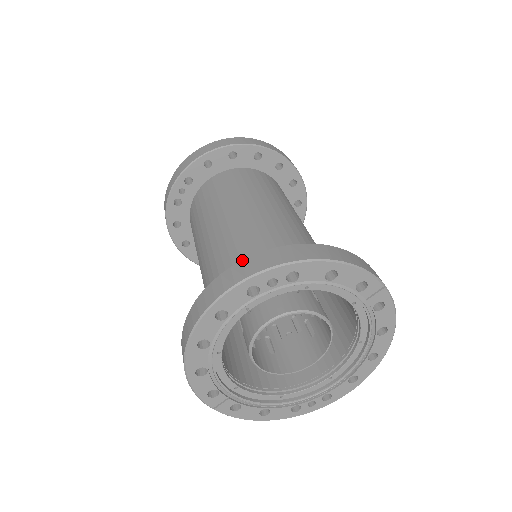
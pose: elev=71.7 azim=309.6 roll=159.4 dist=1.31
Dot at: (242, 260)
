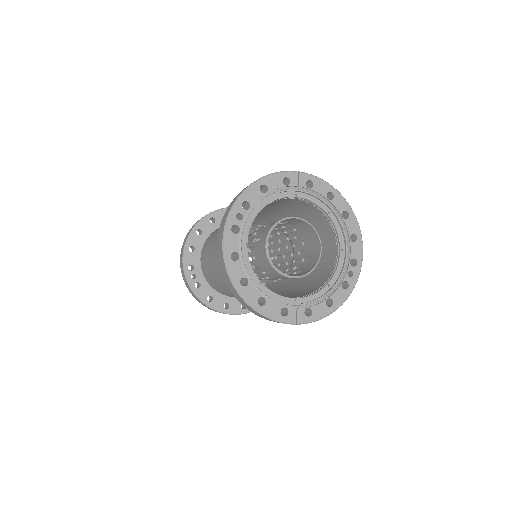
Dot at: occluded
